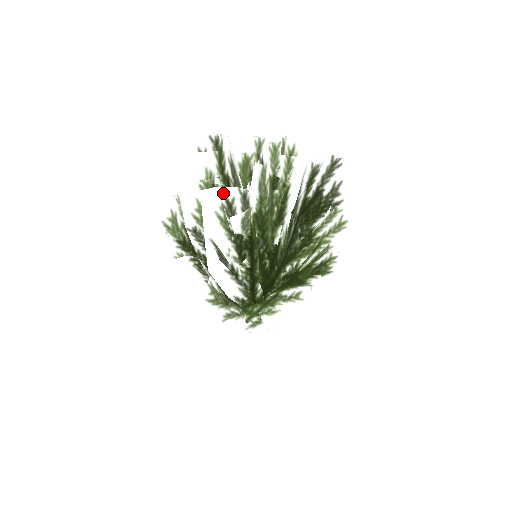
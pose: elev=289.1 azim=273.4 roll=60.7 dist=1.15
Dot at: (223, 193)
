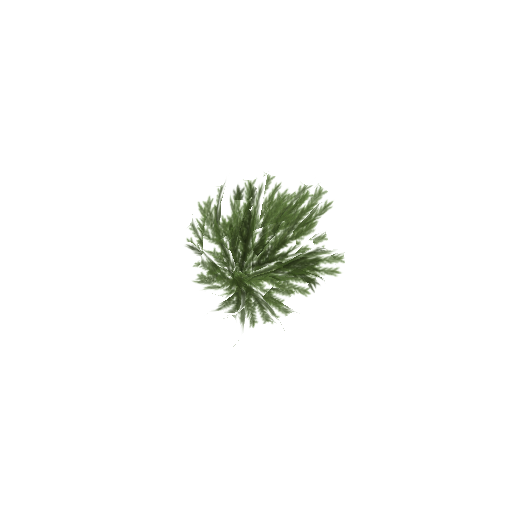
Dot at: (224, 248)
